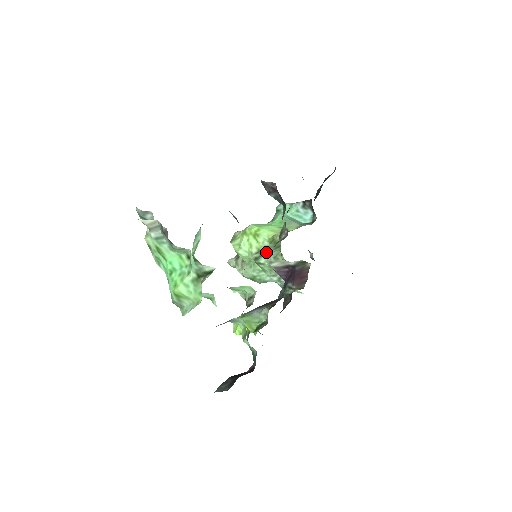
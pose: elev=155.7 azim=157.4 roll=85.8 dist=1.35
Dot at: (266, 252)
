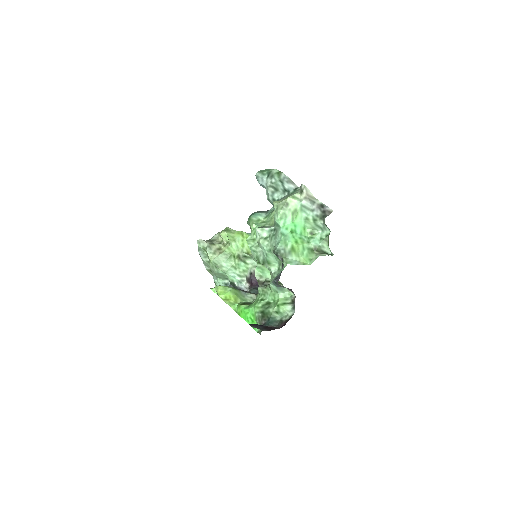
Dot at: occluded
